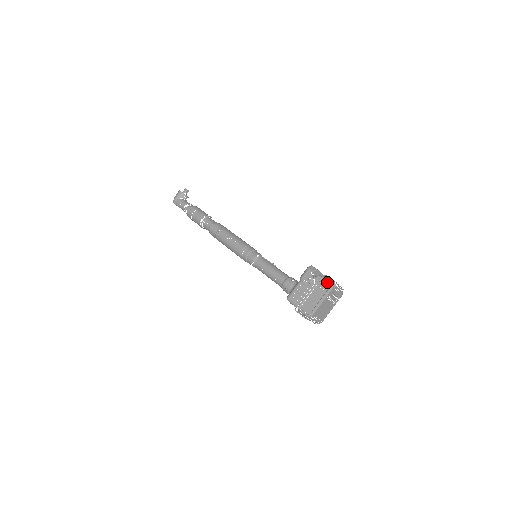
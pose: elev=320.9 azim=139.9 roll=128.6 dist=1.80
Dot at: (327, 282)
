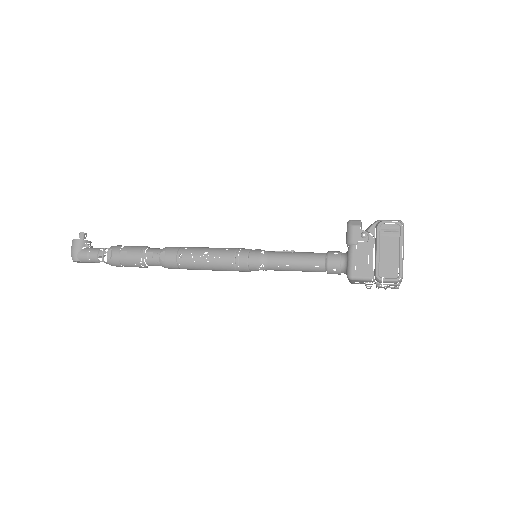
Dot at: (392, 225)
